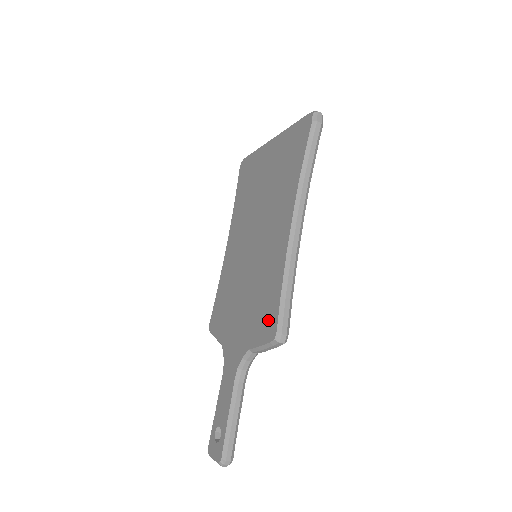
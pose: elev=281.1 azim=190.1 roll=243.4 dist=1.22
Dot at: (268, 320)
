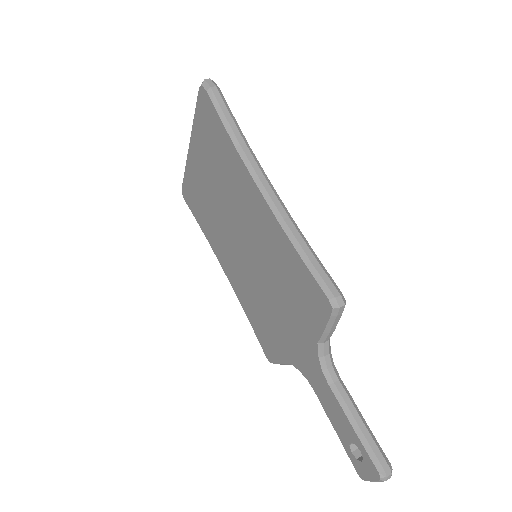
Dot at: (312, 297)
